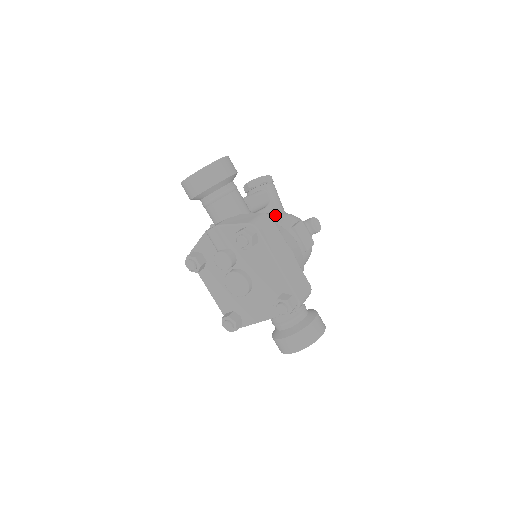
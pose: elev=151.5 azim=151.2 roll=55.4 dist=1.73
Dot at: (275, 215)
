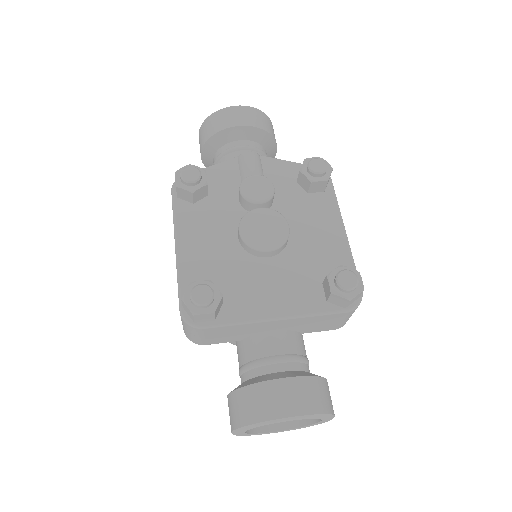
Dot at: occluded
